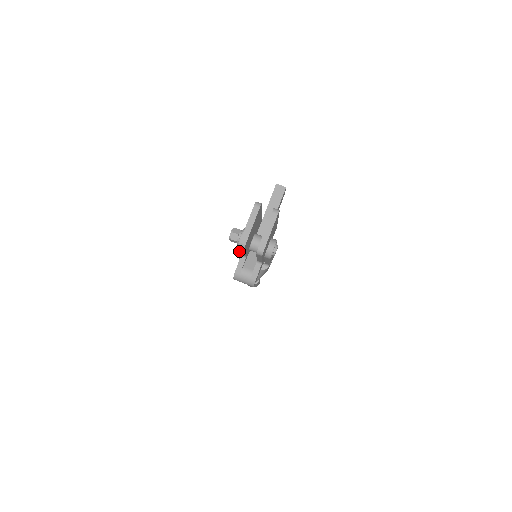
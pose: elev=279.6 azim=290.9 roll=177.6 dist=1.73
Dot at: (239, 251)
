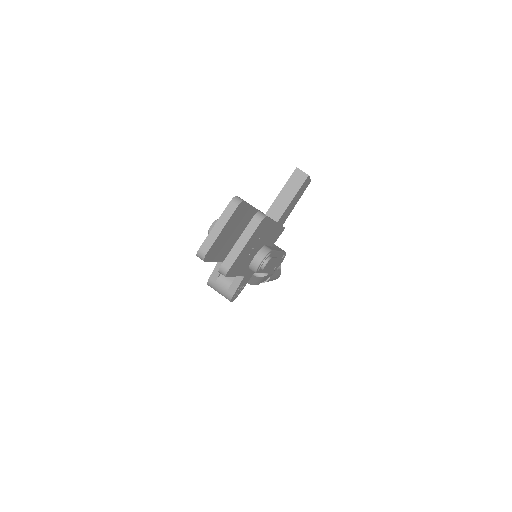
Dot at: occluded
